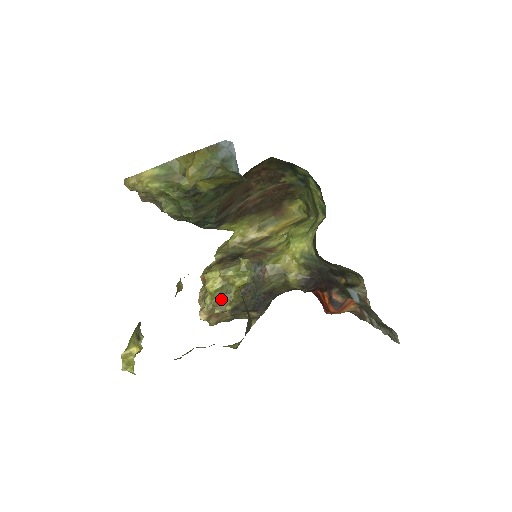
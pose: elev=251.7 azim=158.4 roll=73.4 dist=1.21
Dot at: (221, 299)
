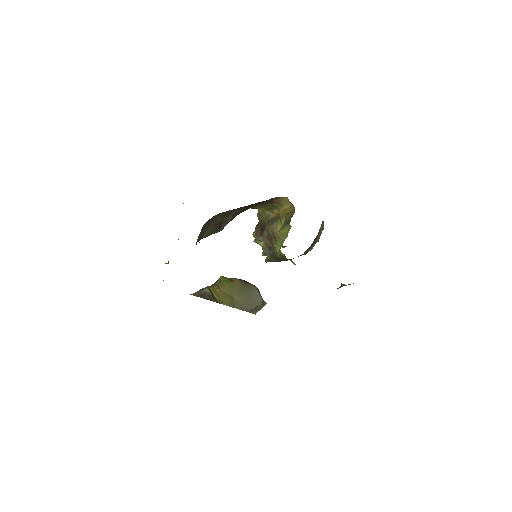
Dot at: (265, 254)
